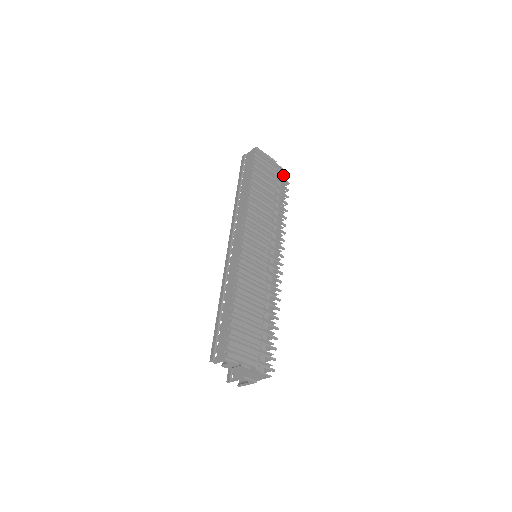
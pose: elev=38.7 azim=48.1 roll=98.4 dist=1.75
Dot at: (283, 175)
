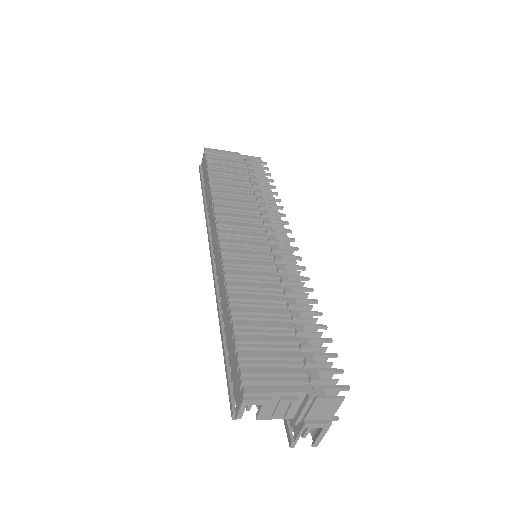
Dot at: (254, 162)
